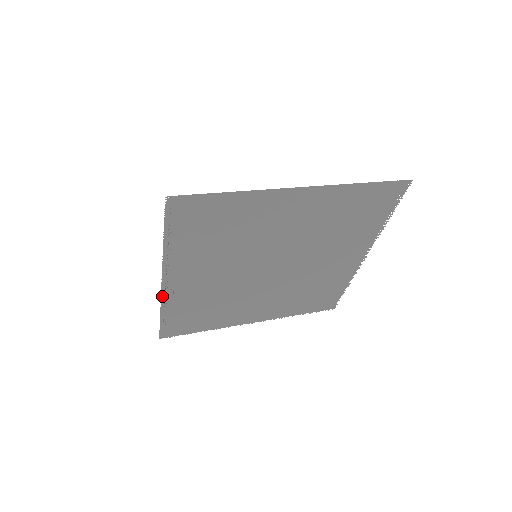
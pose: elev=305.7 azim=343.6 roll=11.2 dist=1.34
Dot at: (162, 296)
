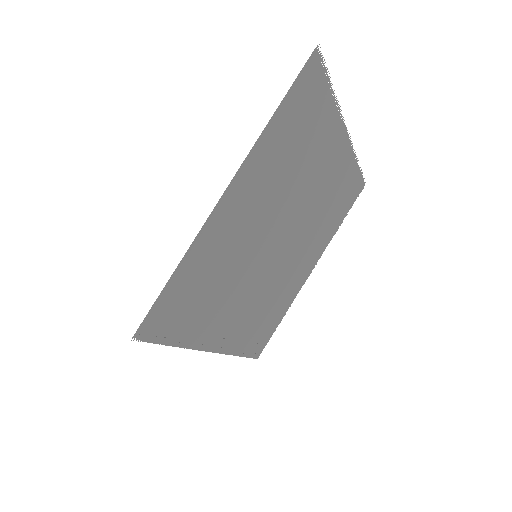
Dot at: (223, 353)
